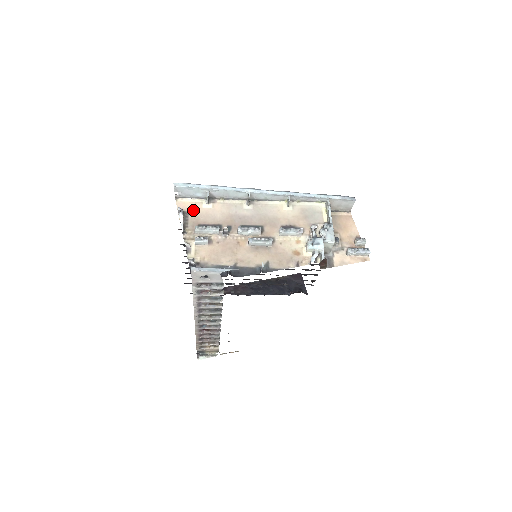
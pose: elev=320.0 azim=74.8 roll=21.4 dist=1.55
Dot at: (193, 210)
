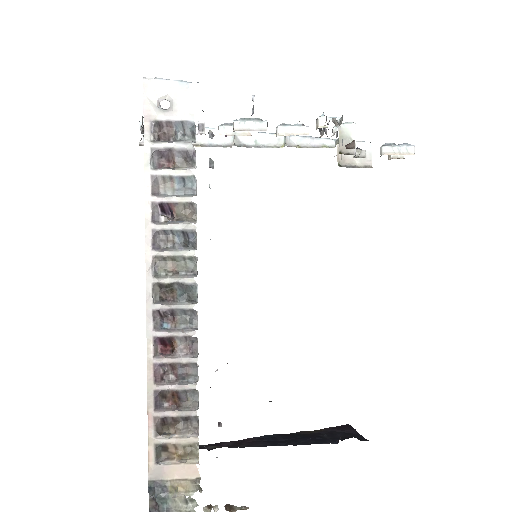
Dot at: occluded
